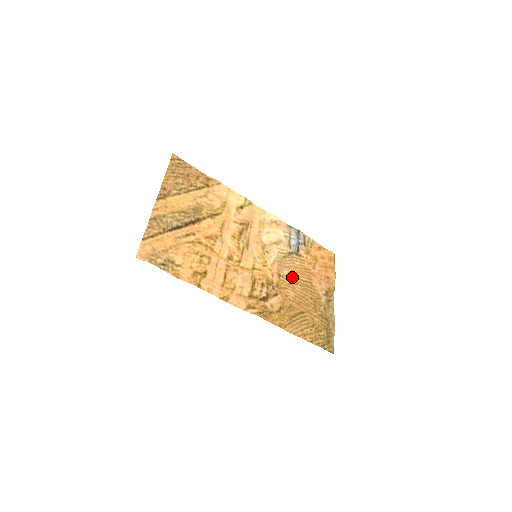
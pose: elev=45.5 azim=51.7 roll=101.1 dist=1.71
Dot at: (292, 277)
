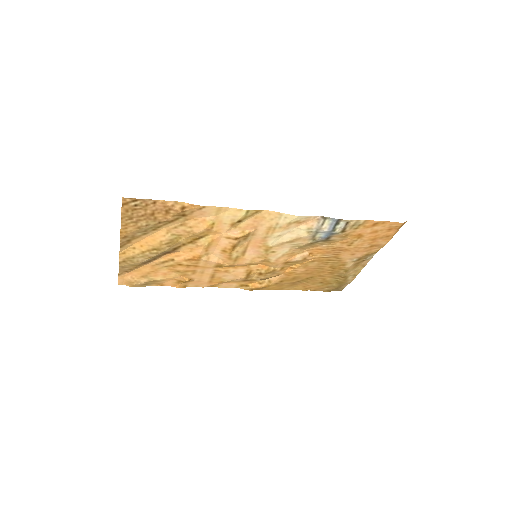
Dot at: (307, 259)
